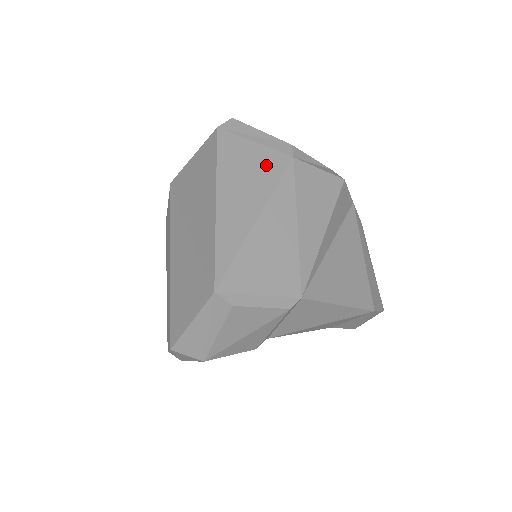
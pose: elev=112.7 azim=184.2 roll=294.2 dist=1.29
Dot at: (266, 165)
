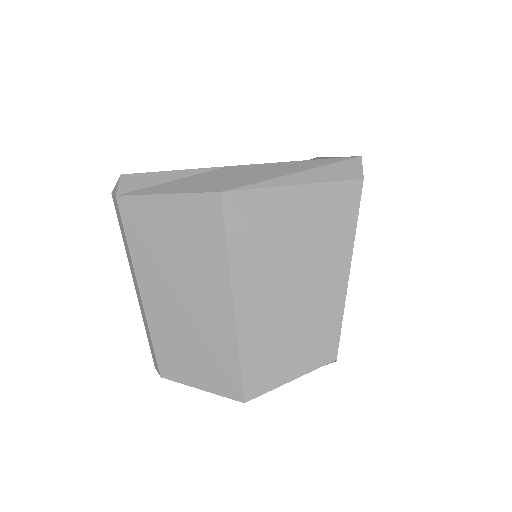
Dot at: occluded
